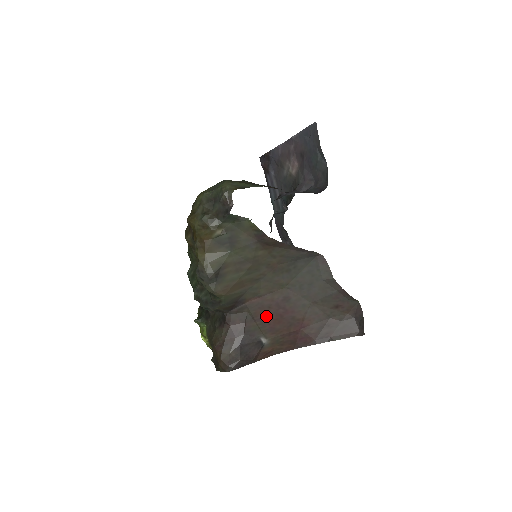
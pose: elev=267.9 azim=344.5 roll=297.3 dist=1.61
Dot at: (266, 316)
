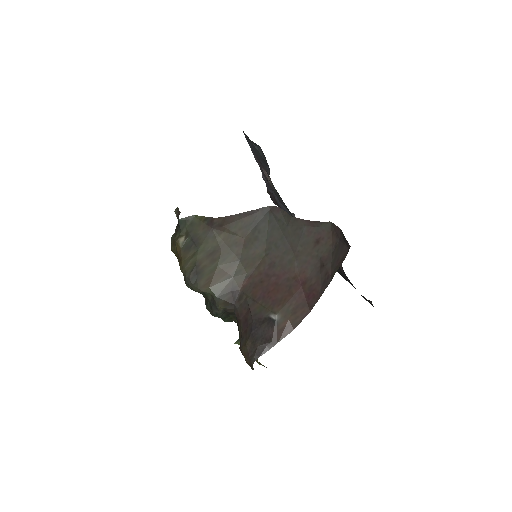
Dot at: (263, 292)
